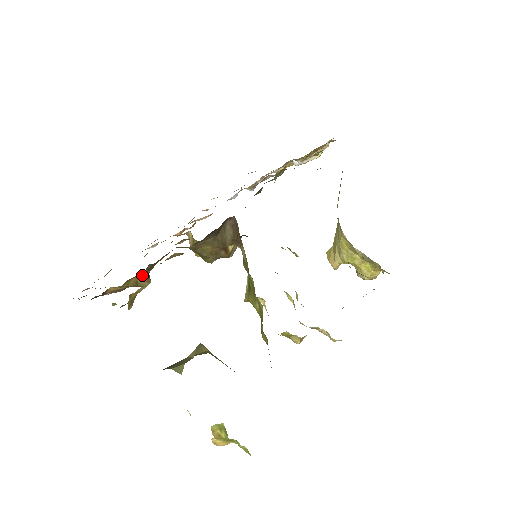
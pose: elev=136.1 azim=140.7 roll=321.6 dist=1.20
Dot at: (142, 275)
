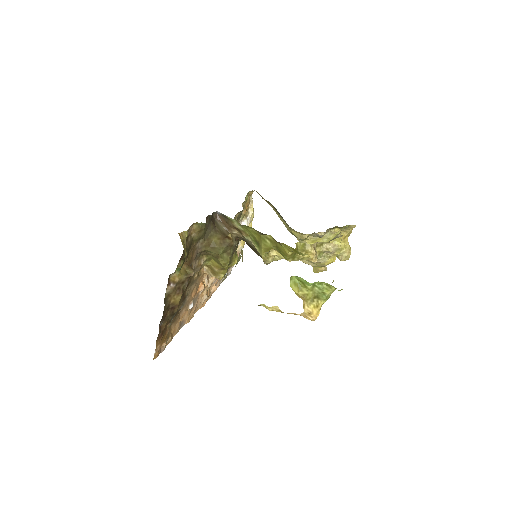
Dot at: (186, 266)
